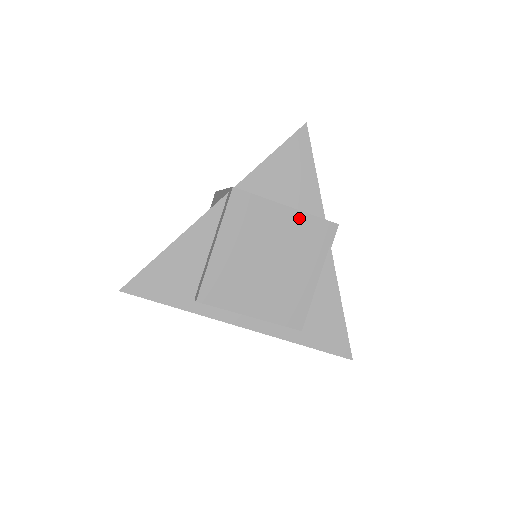
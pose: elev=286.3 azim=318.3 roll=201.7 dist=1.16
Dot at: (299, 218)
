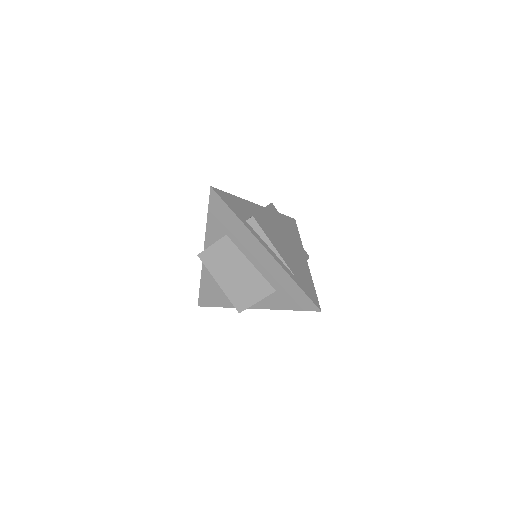
Dot at: (295, 238)
